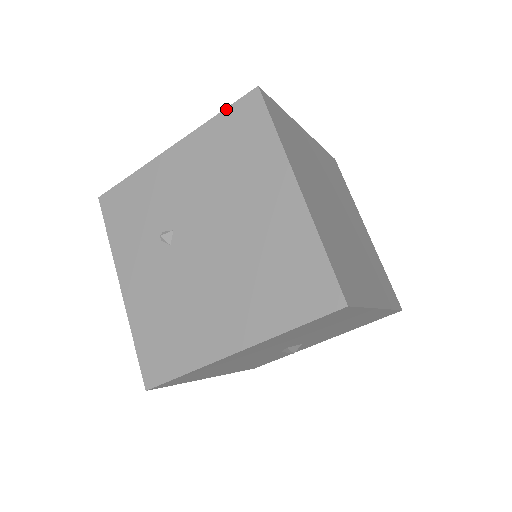
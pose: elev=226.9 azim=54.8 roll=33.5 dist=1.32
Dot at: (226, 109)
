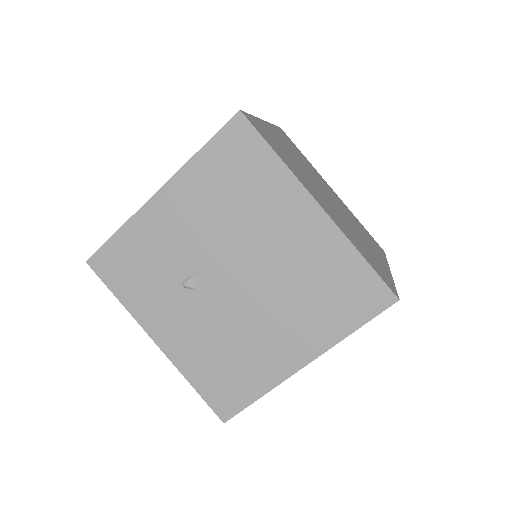
Dot at: (210, 140)
